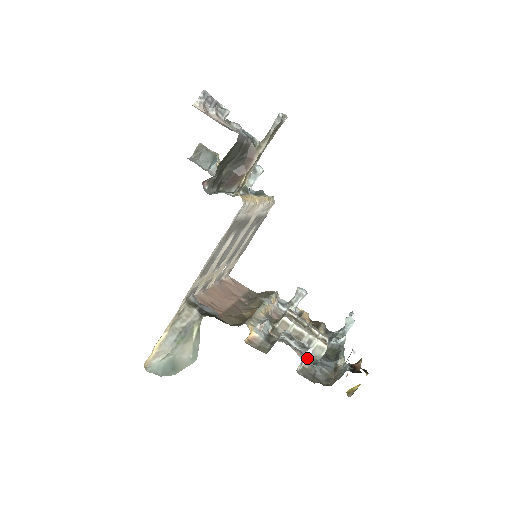
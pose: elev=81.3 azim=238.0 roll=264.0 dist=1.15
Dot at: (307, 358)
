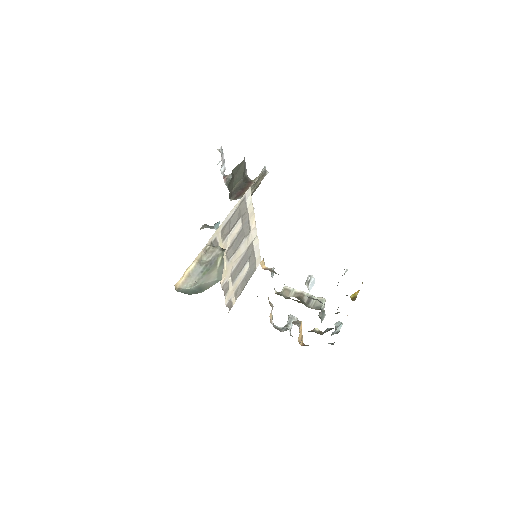
Dot at: (311, 281)
